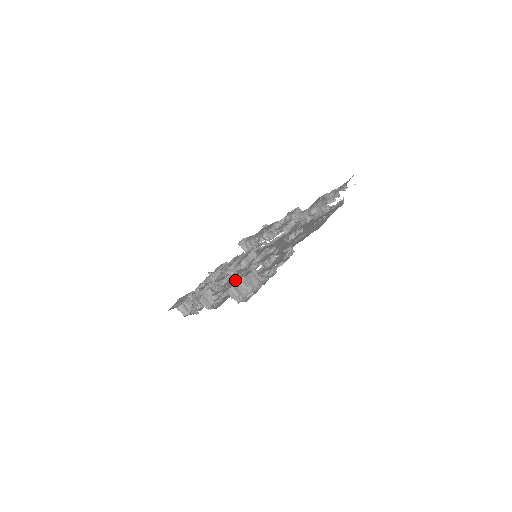
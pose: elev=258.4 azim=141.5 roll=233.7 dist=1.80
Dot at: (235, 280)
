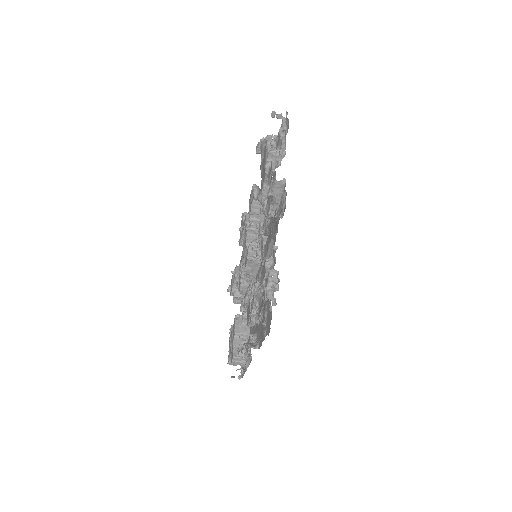
Dot at: (230, 349)
